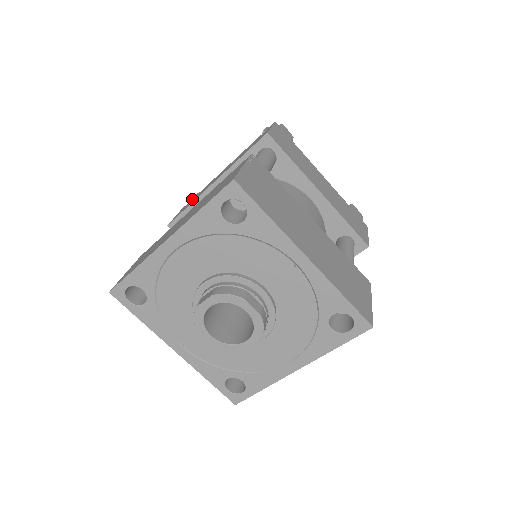
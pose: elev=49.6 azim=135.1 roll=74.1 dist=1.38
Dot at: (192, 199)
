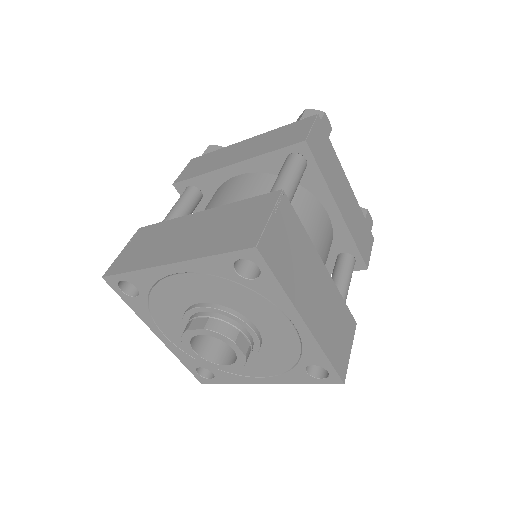
Dot at: (205, 156)
